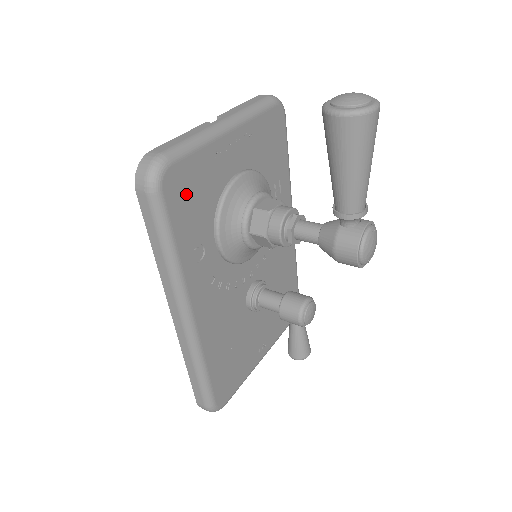
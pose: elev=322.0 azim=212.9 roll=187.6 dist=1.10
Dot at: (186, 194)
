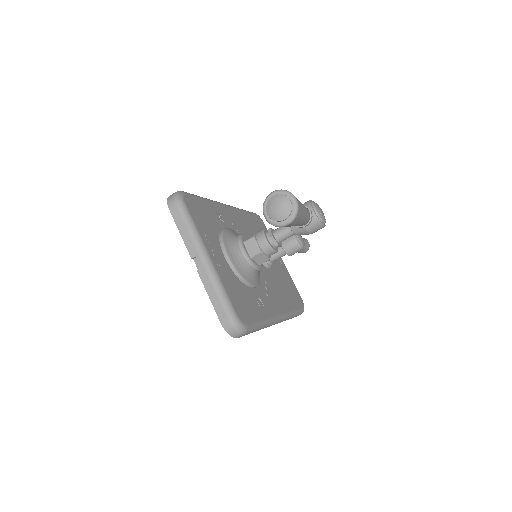
Dot at: (243, 306)
